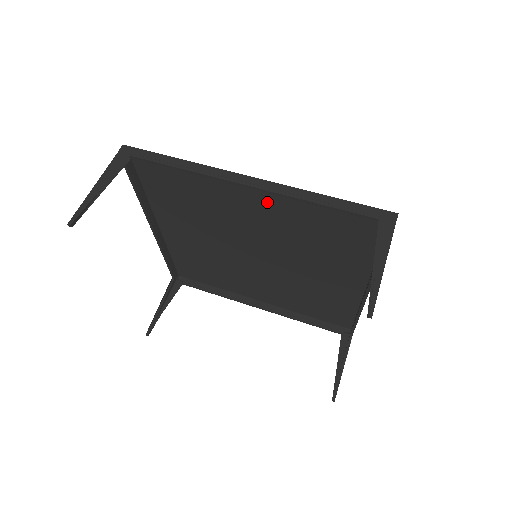
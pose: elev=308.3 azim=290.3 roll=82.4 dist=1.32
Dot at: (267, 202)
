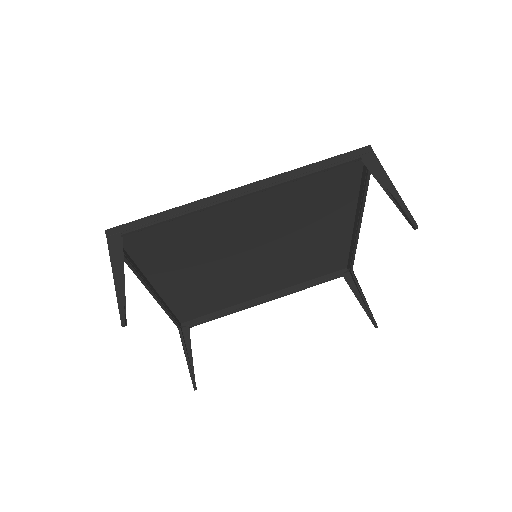
Dot at: (258, 201)
